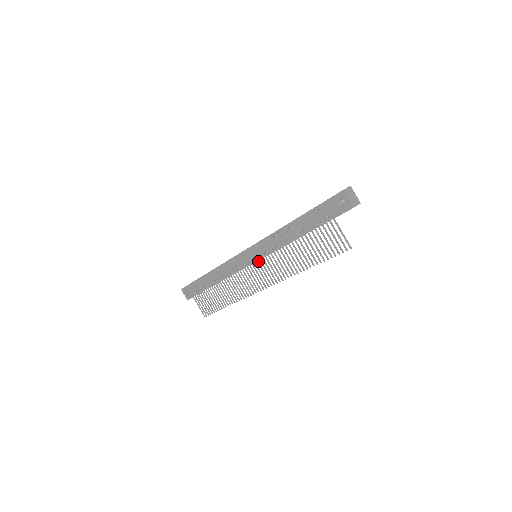
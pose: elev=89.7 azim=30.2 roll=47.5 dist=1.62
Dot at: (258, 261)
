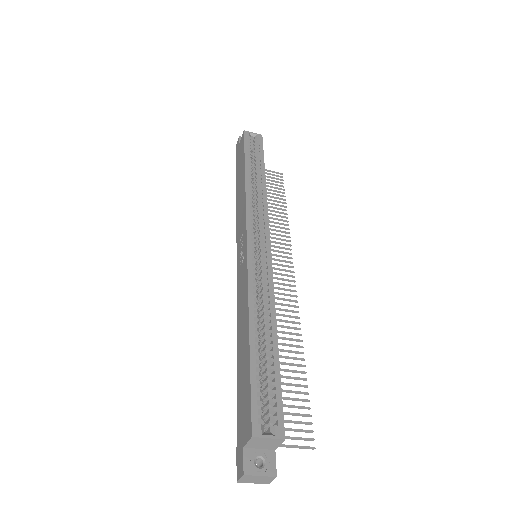
Dot at: occluded
